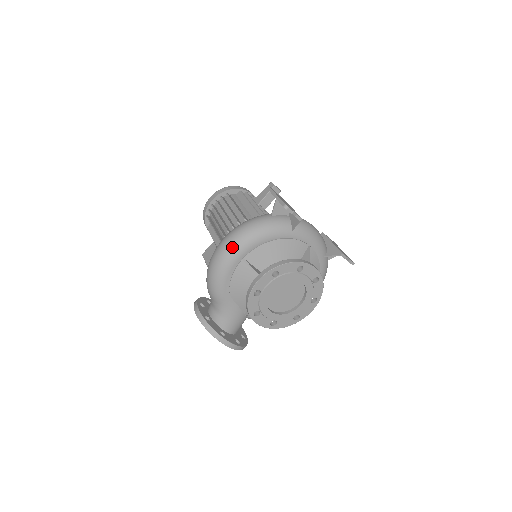
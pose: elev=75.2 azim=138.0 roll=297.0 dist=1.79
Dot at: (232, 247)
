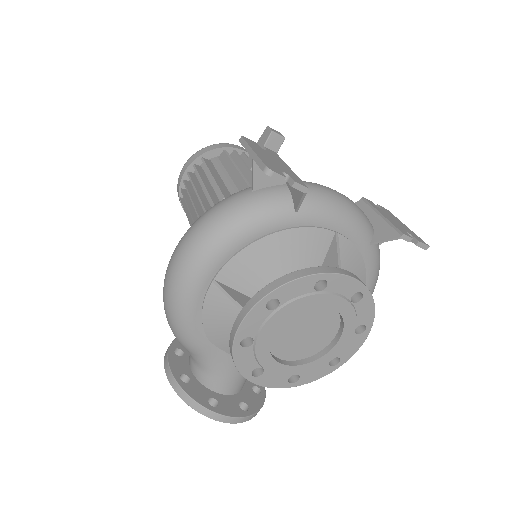
Dot at: (188, 263)
